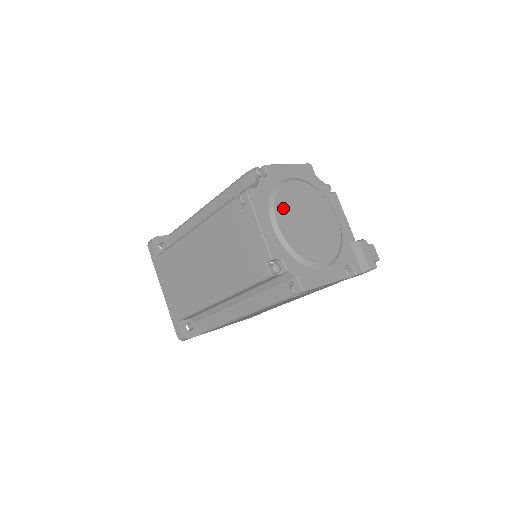
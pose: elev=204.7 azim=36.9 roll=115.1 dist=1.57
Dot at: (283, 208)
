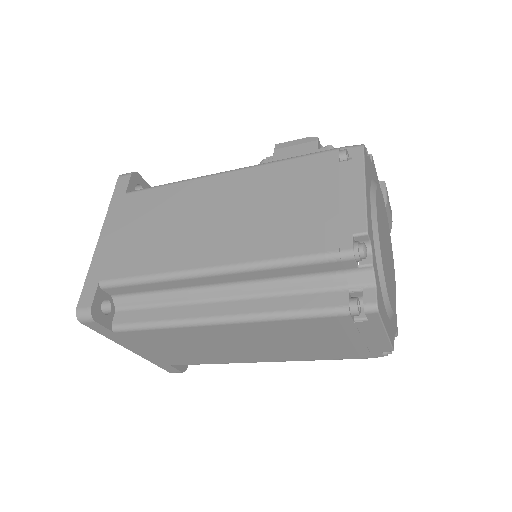
Dot at: (386, 274)
